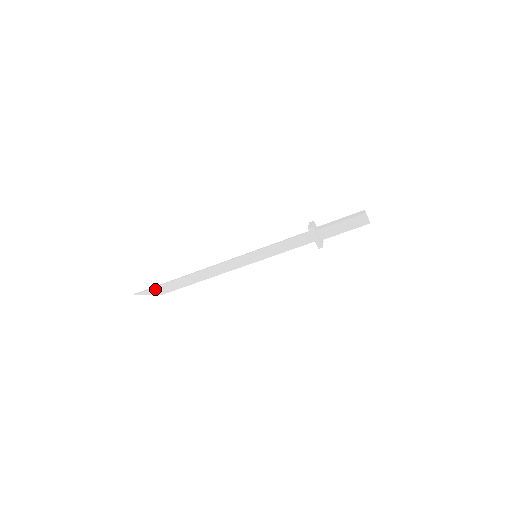
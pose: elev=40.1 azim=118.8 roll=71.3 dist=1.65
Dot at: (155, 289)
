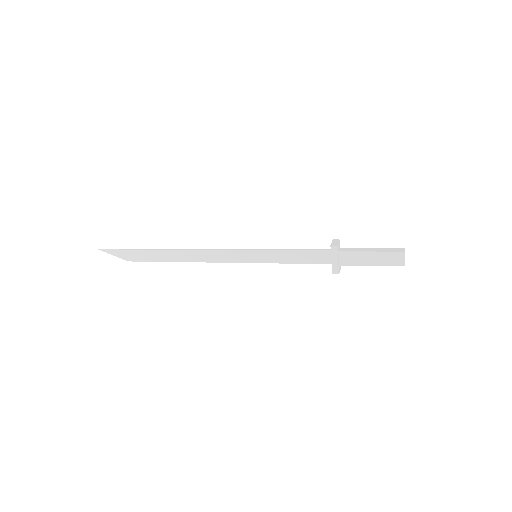
Dot at: (125, 252)
